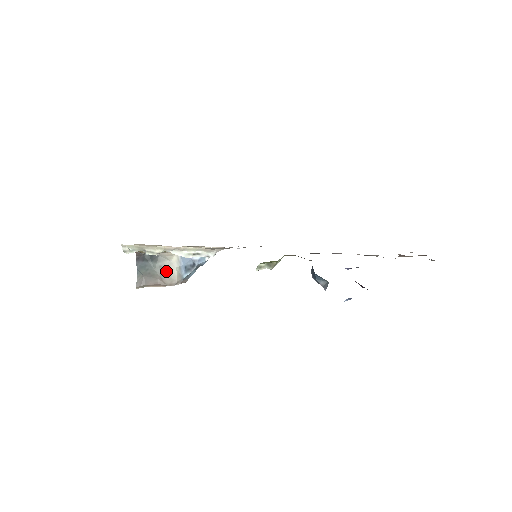
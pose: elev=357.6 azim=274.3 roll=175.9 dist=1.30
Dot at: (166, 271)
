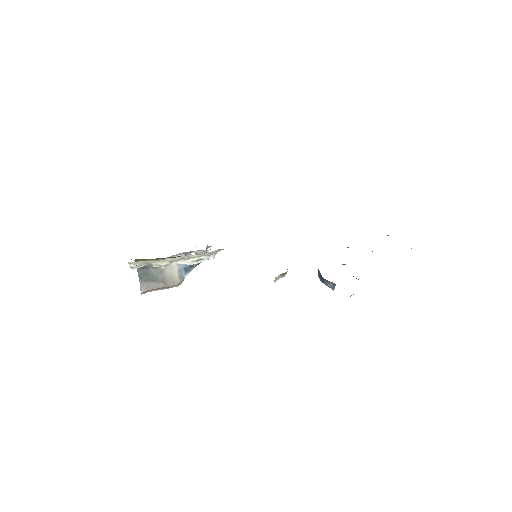
Dot at: (167, 275)
